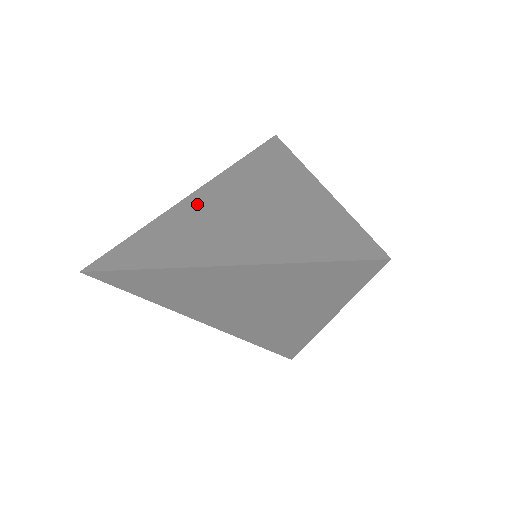
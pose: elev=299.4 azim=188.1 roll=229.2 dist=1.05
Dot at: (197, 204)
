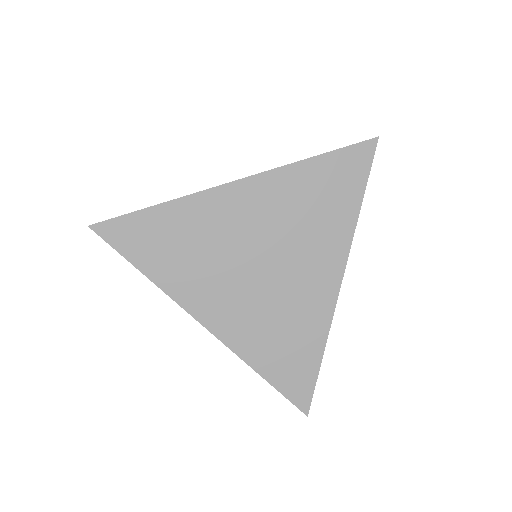
Dot at: (232, 211)
